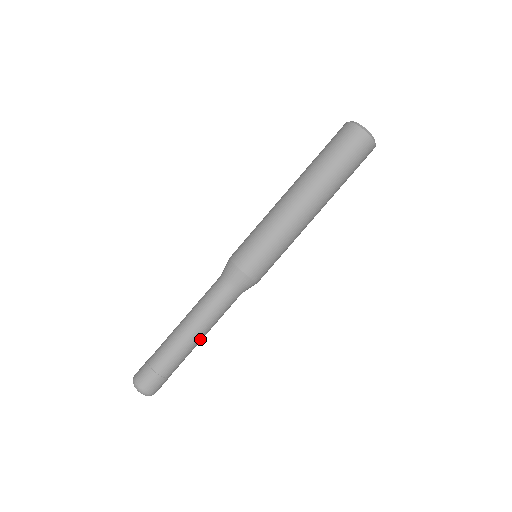
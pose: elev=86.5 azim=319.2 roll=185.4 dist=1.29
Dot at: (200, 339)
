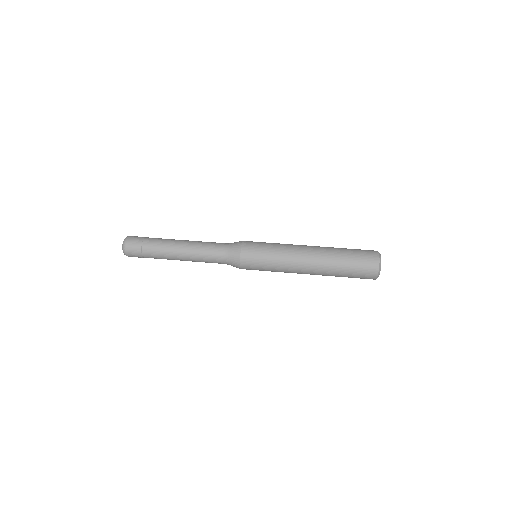
Dot at: (180, 250)
